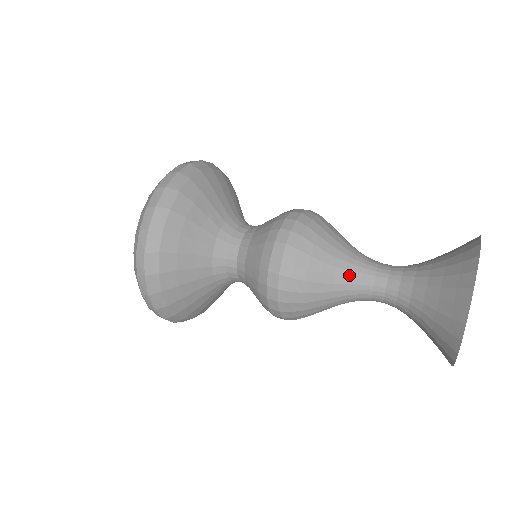
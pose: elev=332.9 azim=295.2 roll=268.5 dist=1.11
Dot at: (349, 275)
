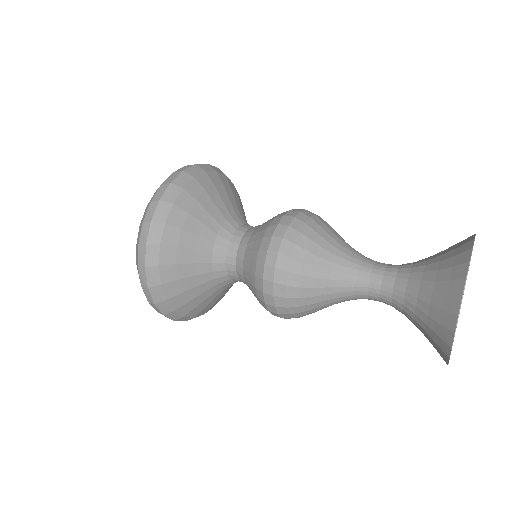
Dot at: (342, 290)
